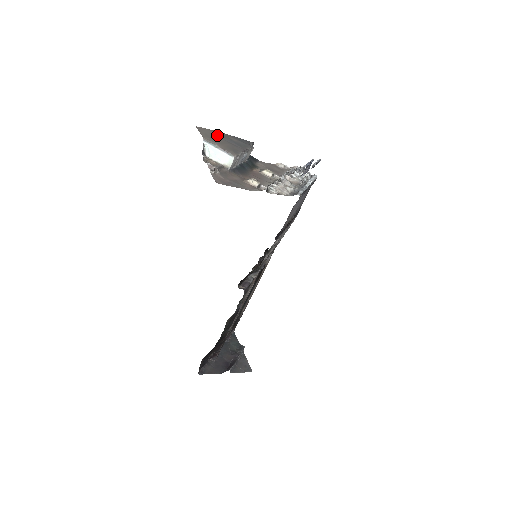
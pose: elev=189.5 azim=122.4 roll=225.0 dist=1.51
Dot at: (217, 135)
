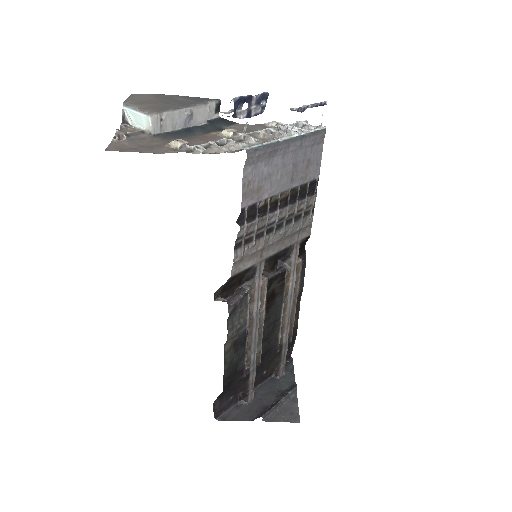
Dot at: (154, 98)
